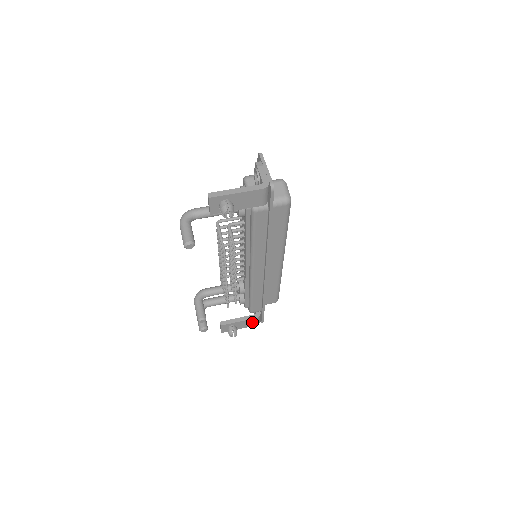
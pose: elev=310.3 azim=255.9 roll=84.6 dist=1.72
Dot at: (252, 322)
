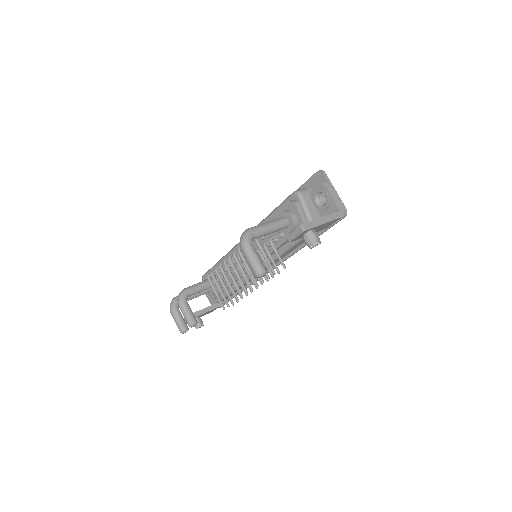
Dot at: (213, 310)
